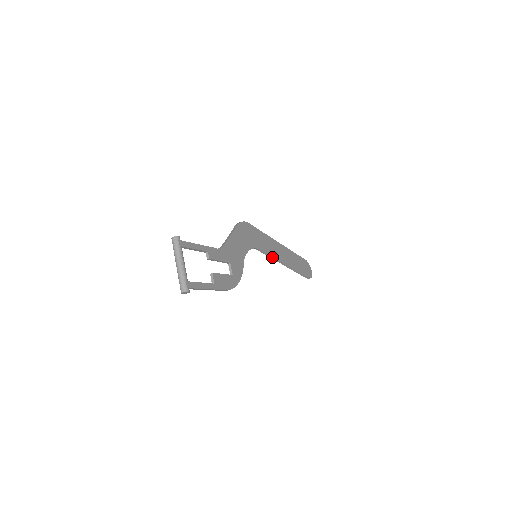
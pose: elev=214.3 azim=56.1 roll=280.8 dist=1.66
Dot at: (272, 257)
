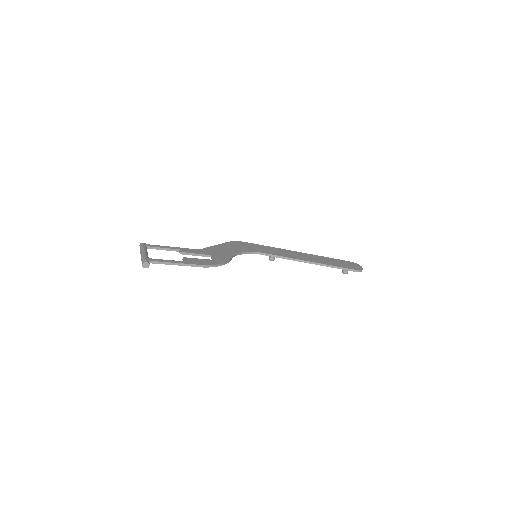
Dot at: (284, 257)
